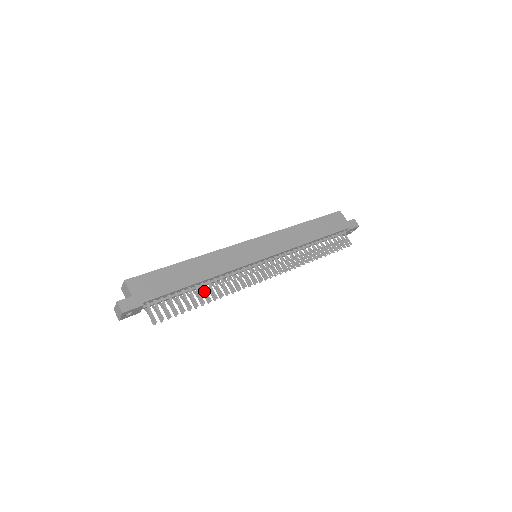
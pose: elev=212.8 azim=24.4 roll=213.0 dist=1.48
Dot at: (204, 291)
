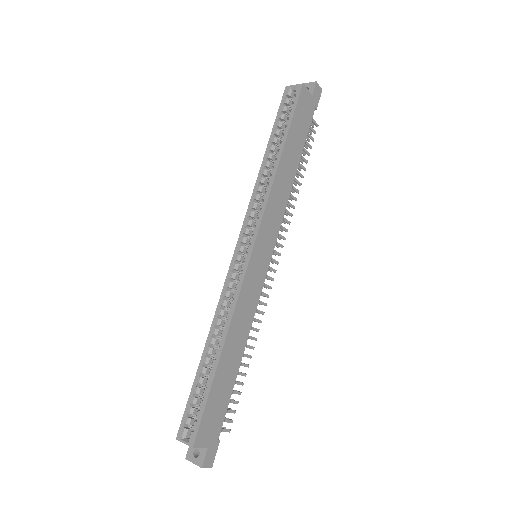
Dot at: (243, 356)
